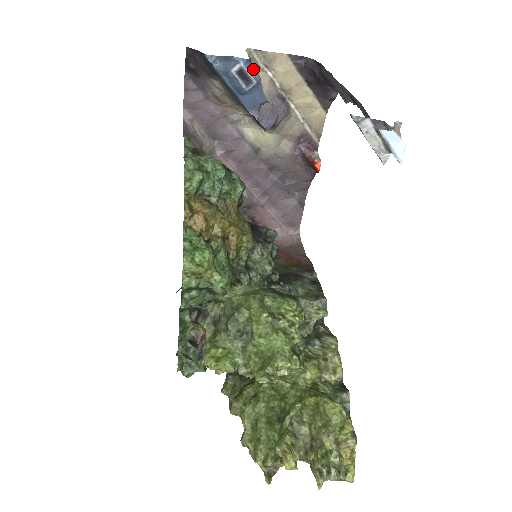
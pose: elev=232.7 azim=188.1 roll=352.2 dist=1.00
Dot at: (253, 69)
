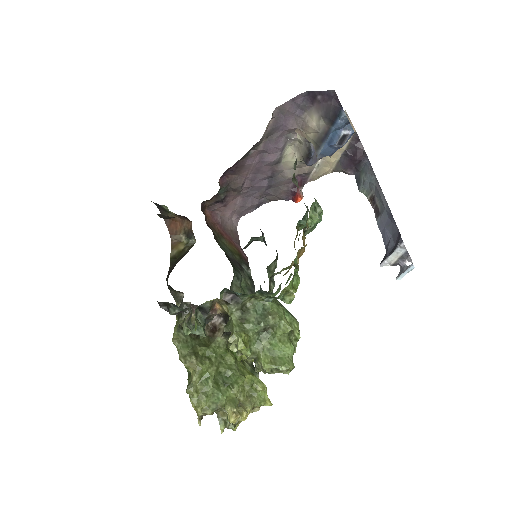
Dot at: (349, 138)
